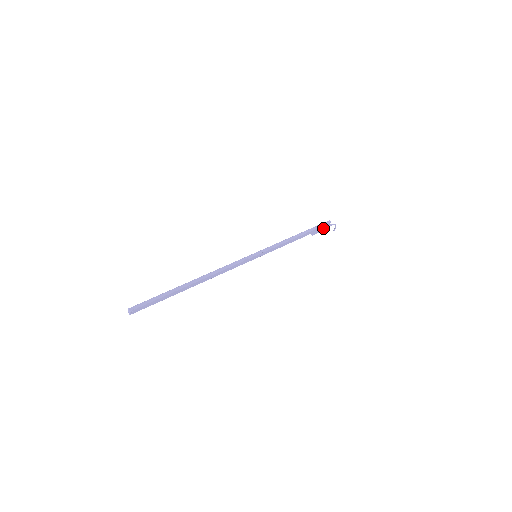
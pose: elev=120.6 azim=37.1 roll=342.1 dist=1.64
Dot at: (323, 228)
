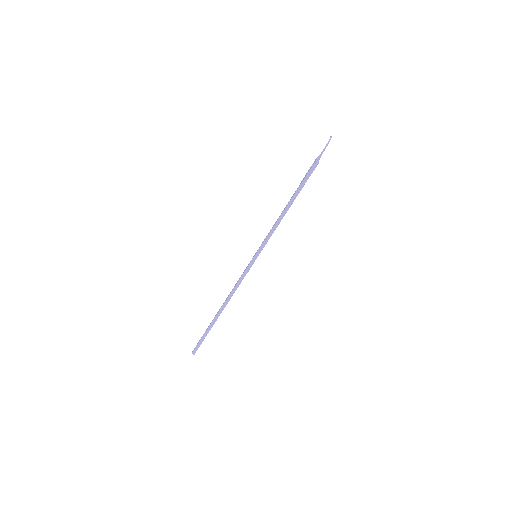
Dot at: occluded
